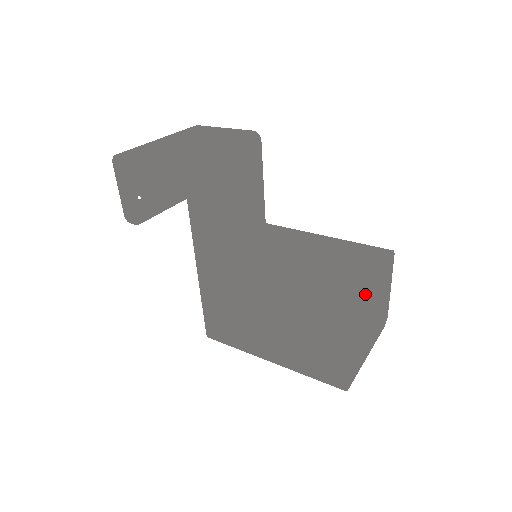
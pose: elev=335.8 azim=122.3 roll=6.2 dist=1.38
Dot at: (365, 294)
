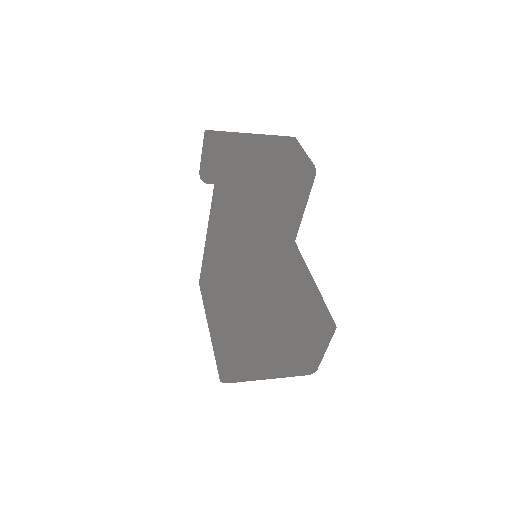
Dot at: (311, 341)
